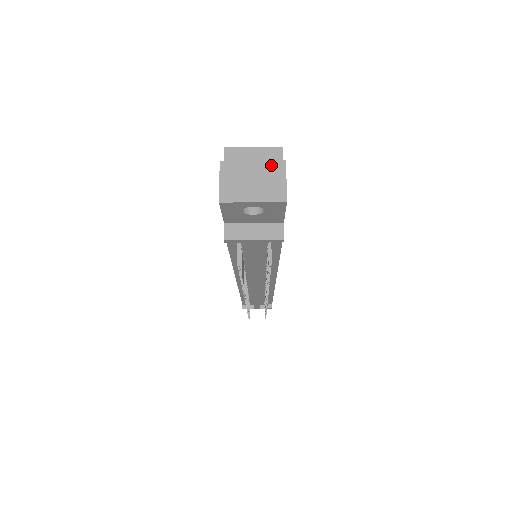
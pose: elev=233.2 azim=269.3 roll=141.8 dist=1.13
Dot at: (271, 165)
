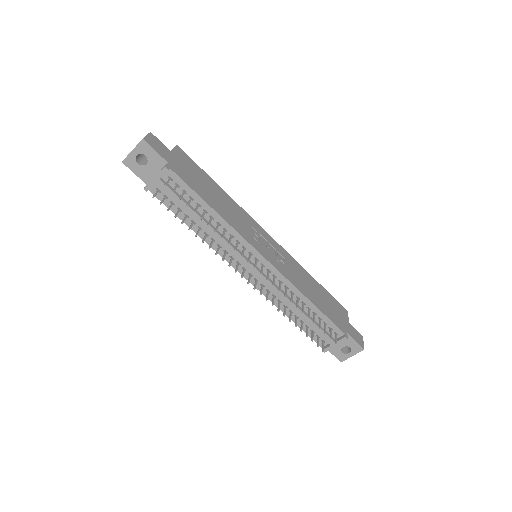
Dot at: occluded
